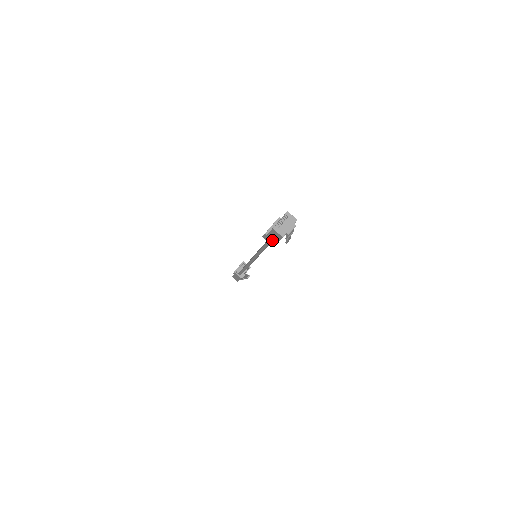
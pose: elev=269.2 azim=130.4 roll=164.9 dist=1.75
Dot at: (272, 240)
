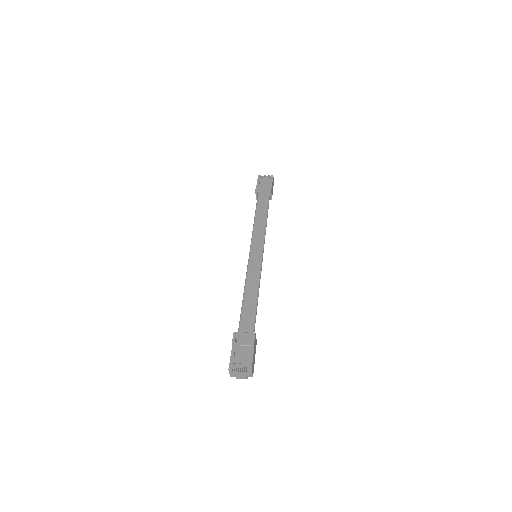
Dot at: occluded
